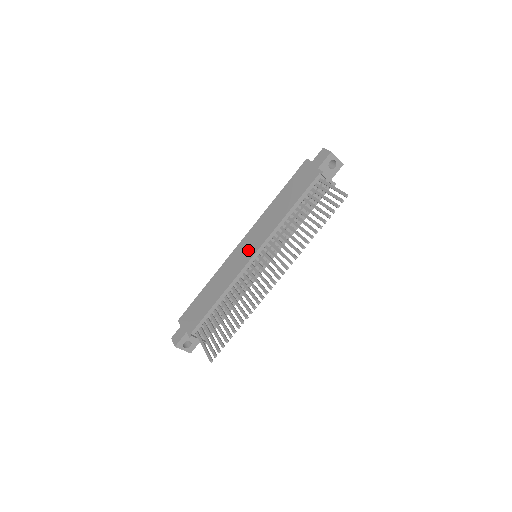
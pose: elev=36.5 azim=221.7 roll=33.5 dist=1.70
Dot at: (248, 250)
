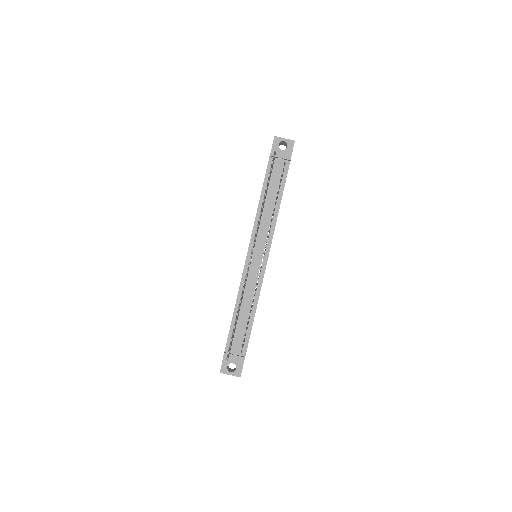
Dot at: occluded
